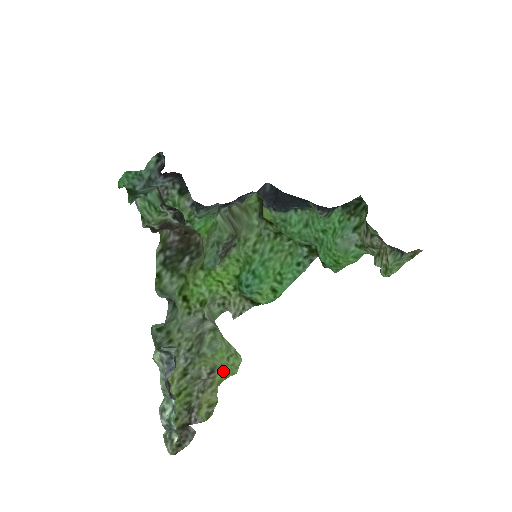
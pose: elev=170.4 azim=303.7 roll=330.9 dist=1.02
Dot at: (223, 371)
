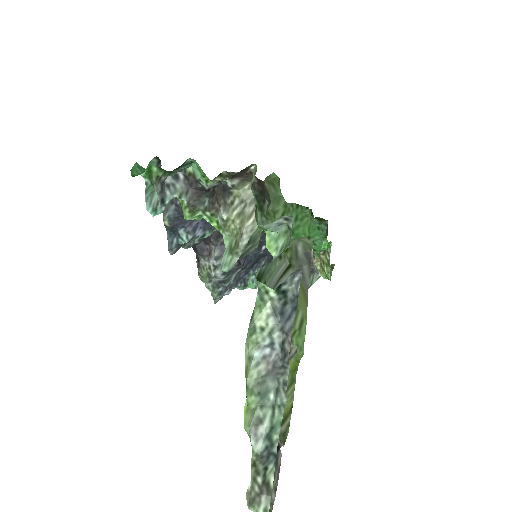
Dot at: occluded
